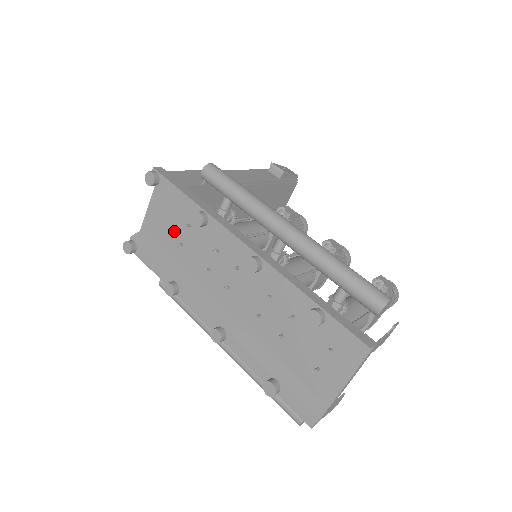
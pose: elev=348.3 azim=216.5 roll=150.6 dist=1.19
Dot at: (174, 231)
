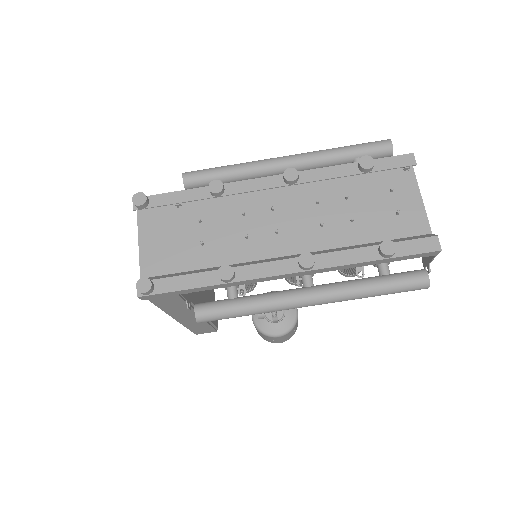
Dot at: (185, 241)
